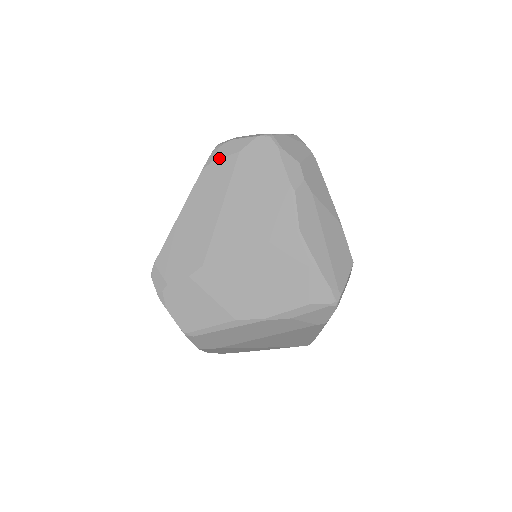
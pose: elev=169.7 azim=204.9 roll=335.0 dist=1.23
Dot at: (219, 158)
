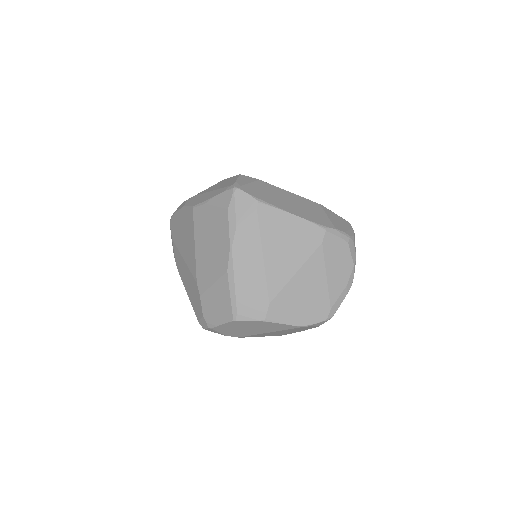
Dot at: (174, 253)
